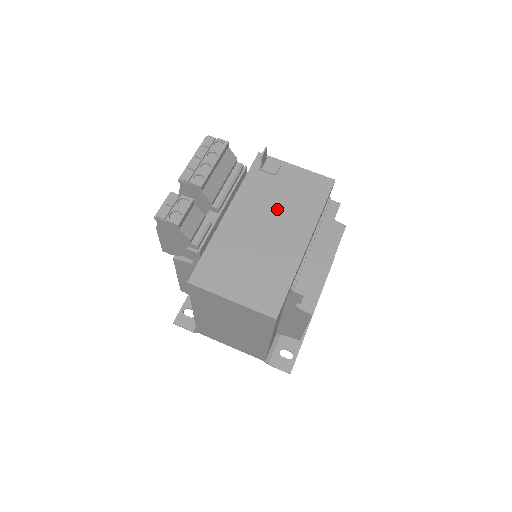
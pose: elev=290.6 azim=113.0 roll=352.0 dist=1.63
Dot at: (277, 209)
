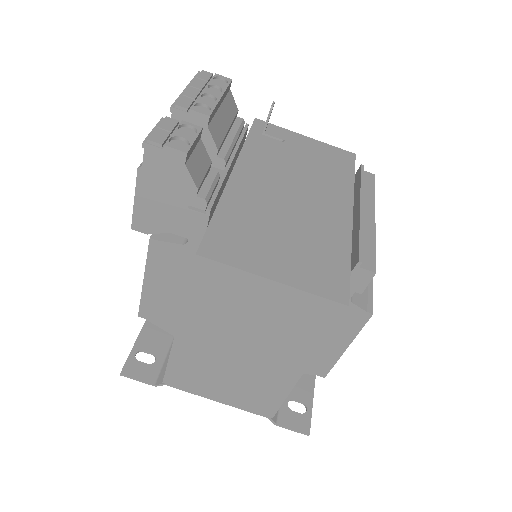
Dot at: (299, 175)
